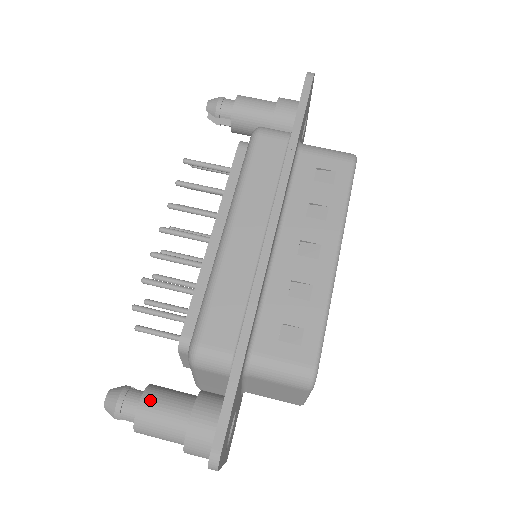
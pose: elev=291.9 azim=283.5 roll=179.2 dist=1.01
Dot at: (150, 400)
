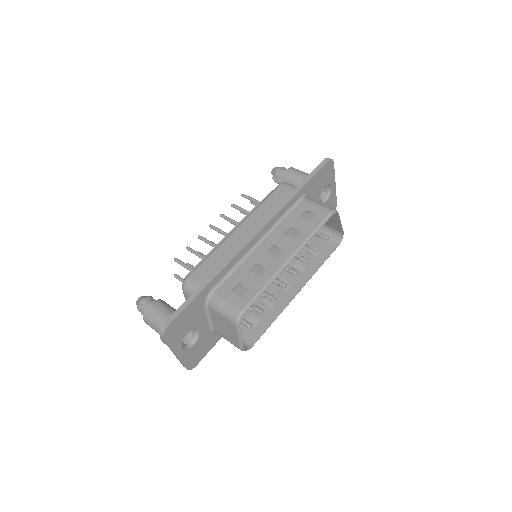
Dot at: (157, 304)
